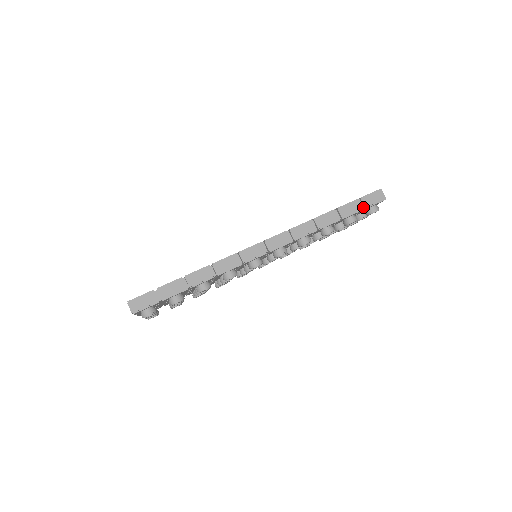
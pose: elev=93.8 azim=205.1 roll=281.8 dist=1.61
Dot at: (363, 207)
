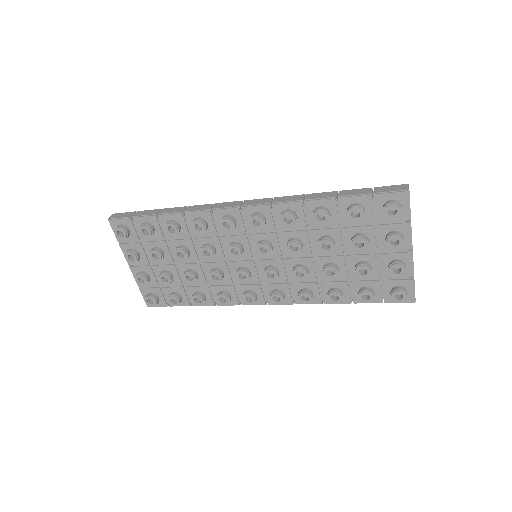
Dot at: (373, 194)
